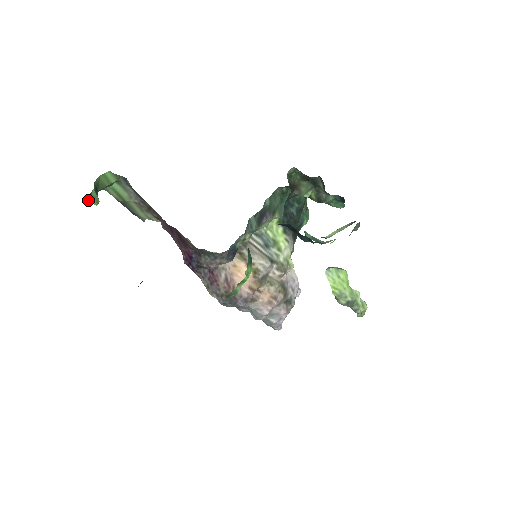
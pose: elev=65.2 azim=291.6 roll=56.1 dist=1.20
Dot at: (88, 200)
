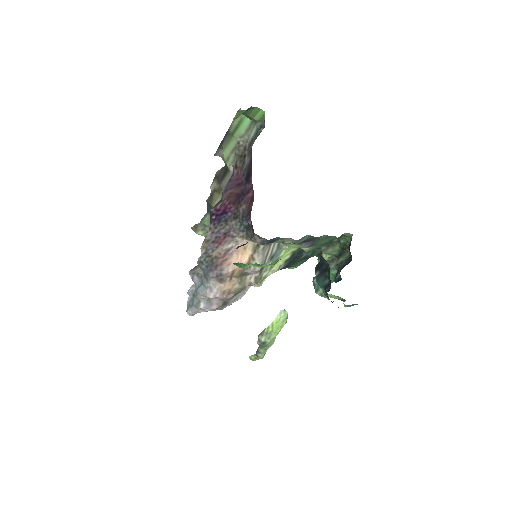
Dot at: (237, 112)
